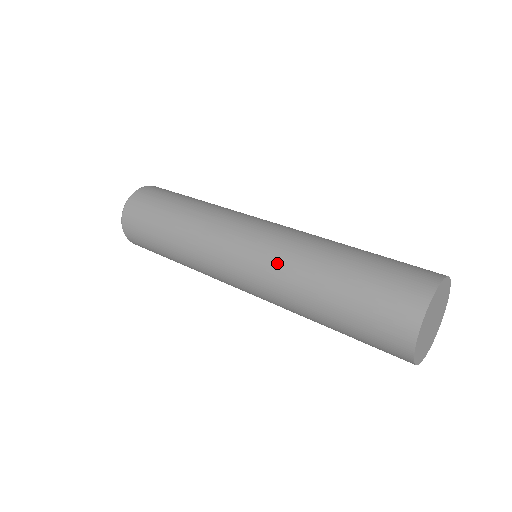
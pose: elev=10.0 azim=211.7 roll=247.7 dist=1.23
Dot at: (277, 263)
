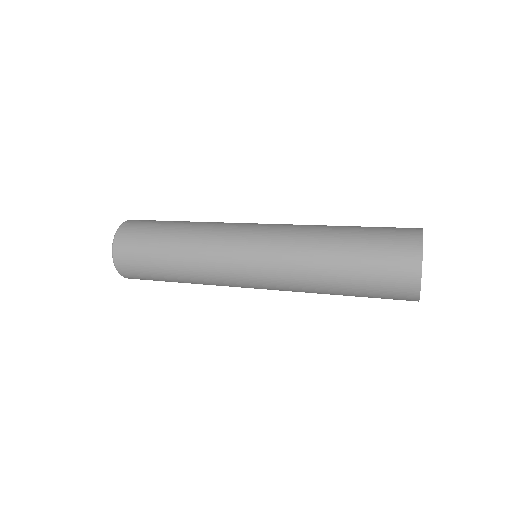
Dot at: (290, 239)
